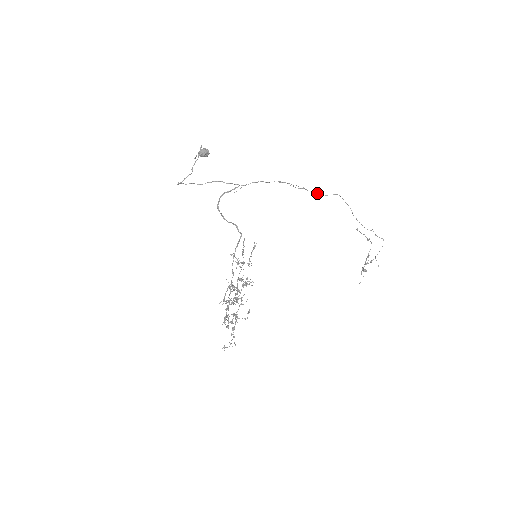
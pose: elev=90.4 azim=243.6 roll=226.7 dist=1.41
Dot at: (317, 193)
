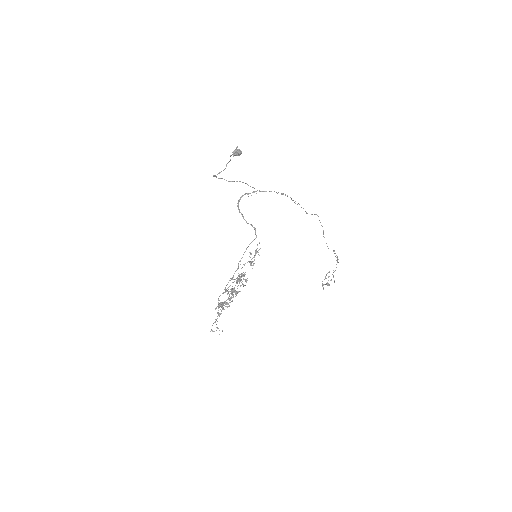
Dot at: occluded
